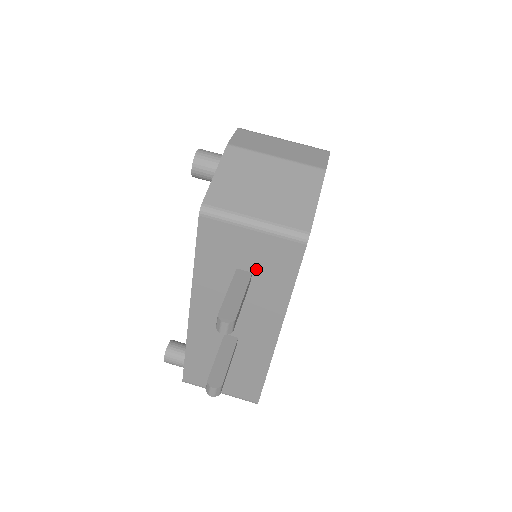
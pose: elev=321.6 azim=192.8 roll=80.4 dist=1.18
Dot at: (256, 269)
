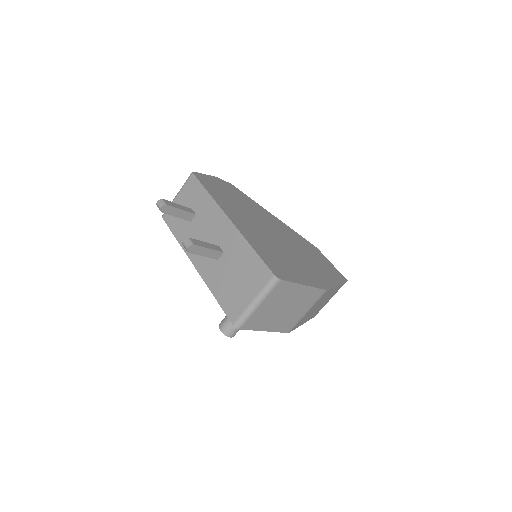
Dot at: (191, 206)
